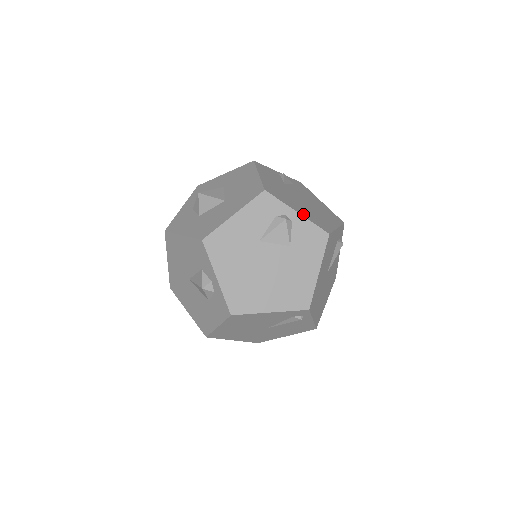
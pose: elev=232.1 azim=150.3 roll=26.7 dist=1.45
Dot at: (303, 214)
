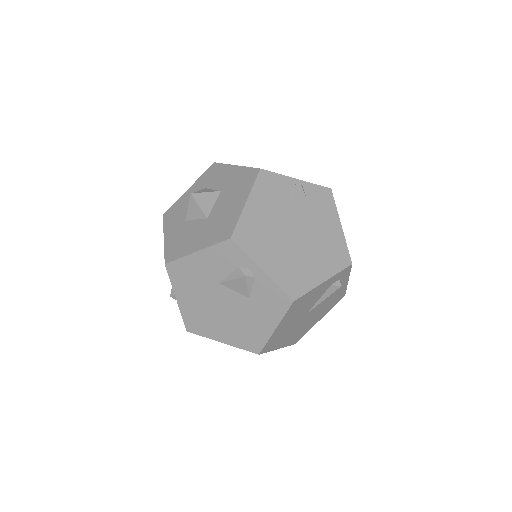
Dot at: (271, 271)
